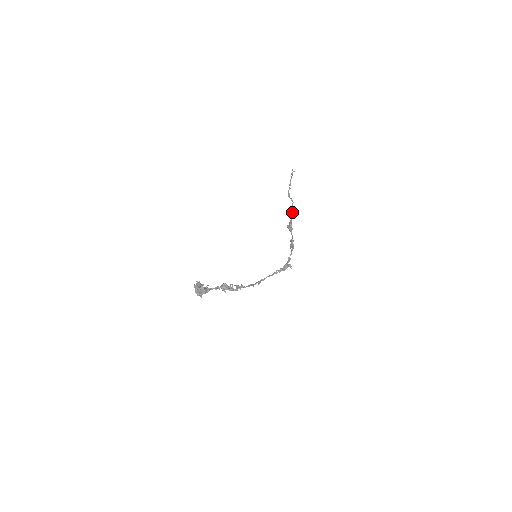
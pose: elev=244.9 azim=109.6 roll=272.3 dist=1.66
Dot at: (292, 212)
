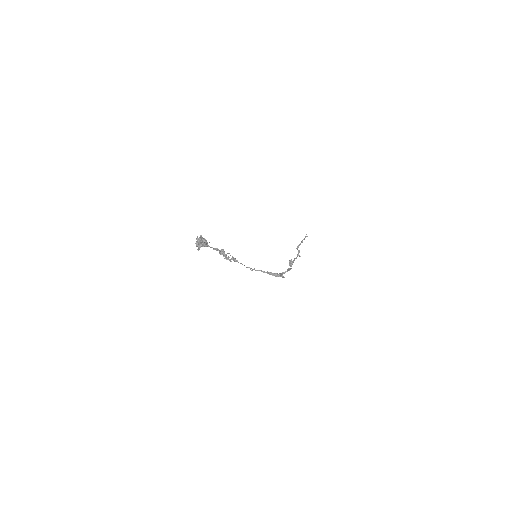
Dot at: (296, 257)
